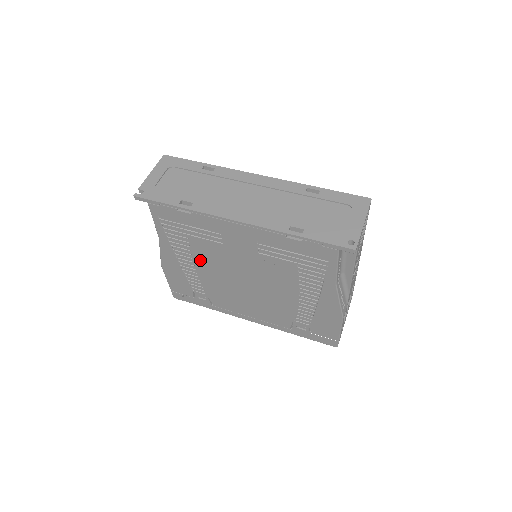
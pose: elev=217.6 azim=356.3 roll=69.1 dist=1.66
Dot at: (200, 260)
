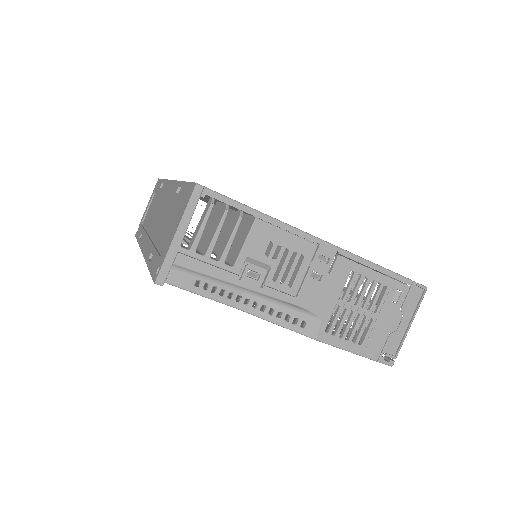
Dot at: occluded
